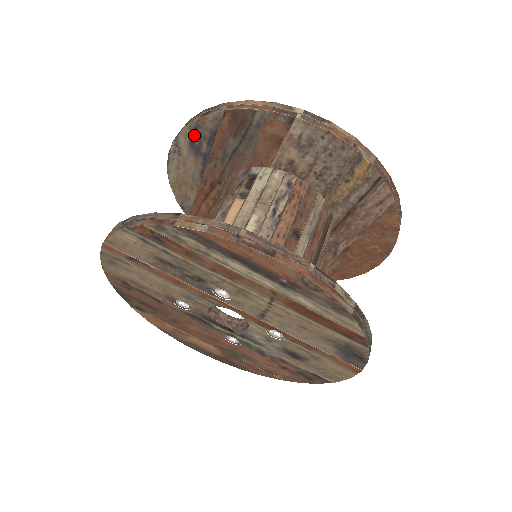
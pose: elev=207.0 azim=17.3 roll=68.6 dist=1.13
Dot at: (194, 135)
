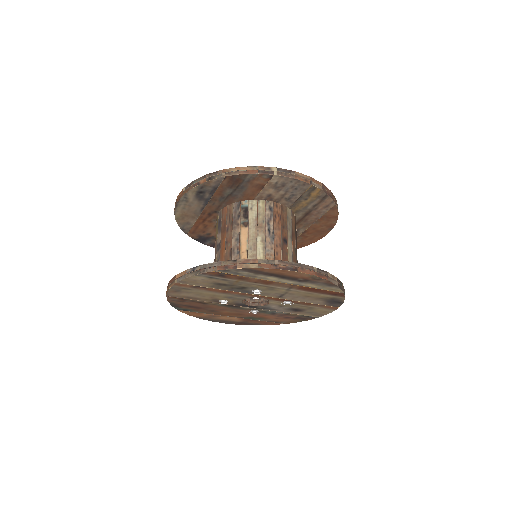
Dot at: (200, 191)
